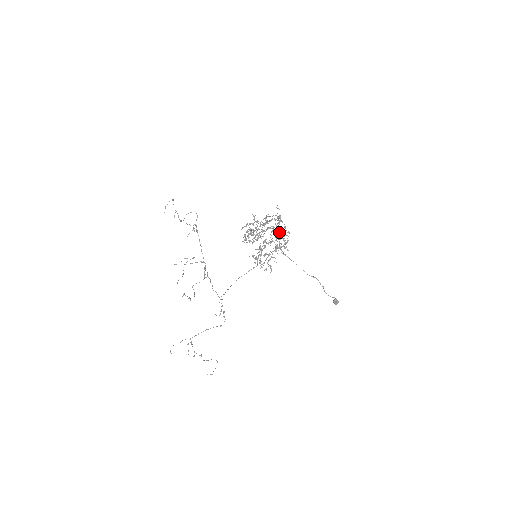
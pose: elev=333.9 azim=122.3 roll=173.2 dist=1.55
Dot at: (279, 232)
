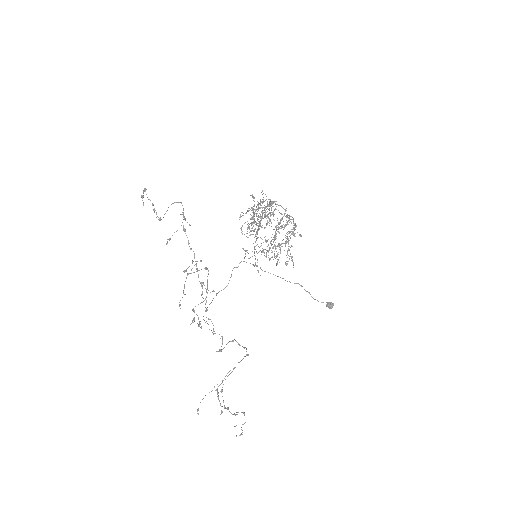
Dot at: occluded
